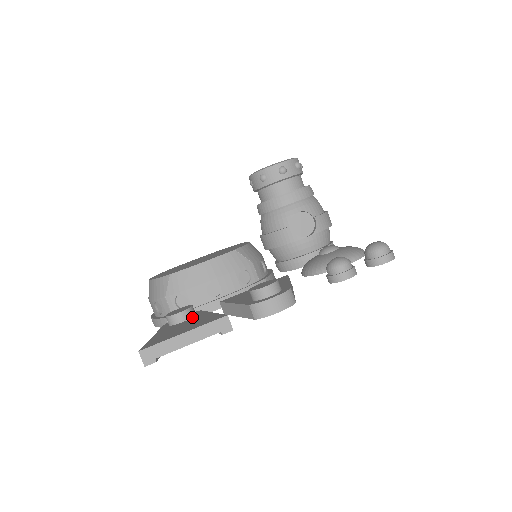
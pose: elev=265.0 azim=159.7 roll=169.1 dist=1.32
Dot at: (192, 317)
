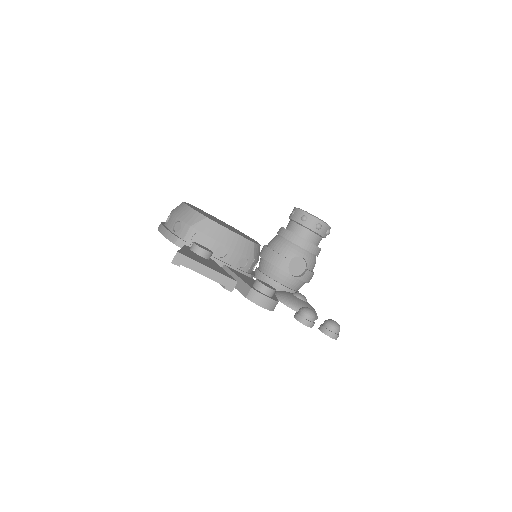
Dot at: (208, 259)
